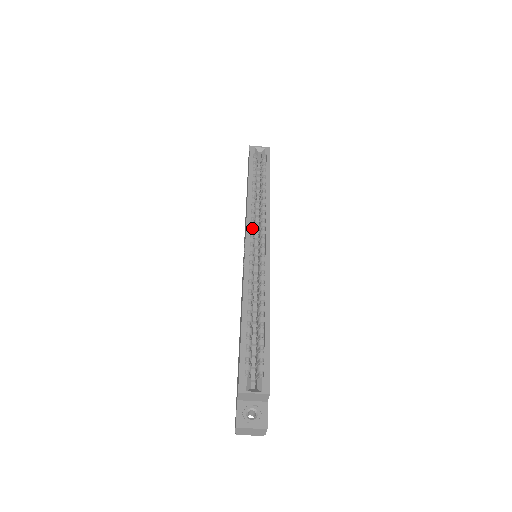
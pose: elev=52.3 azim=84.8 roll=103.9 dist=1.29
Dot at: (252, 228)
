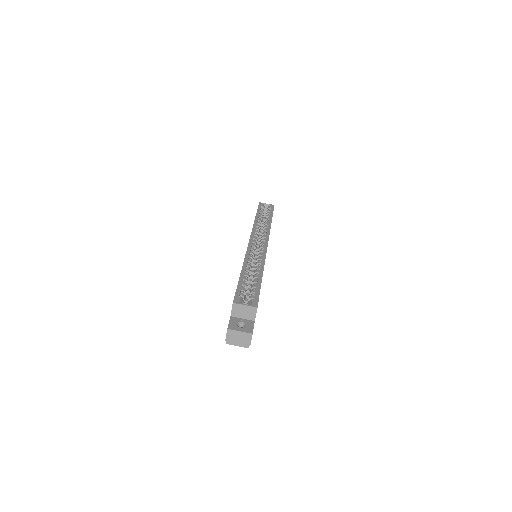
Dot at: (255, 237)
